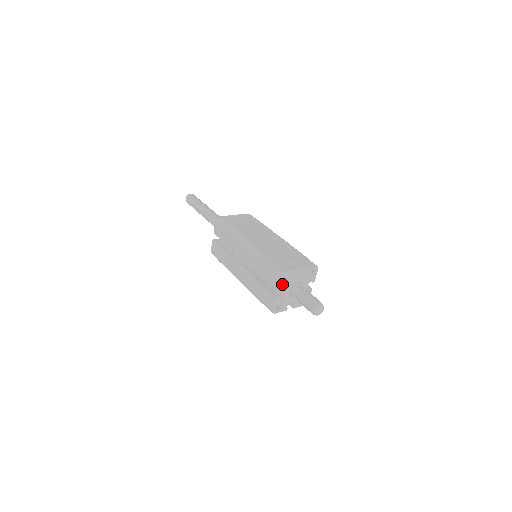
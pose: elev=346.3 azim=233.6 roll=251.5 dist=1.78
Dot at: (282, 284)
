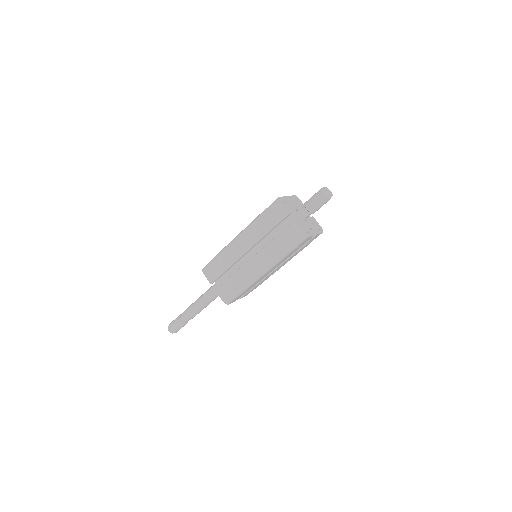
Dot at: (287, 208)
